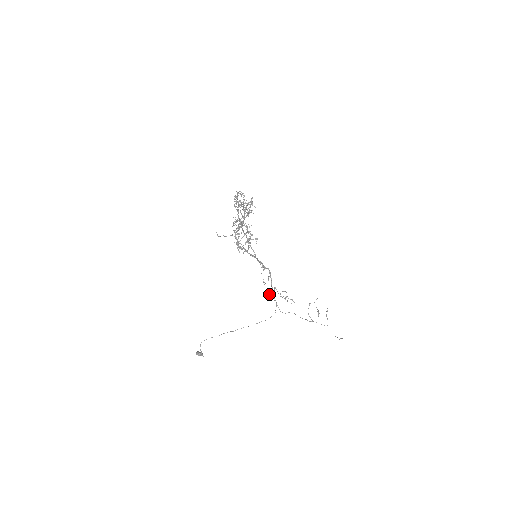
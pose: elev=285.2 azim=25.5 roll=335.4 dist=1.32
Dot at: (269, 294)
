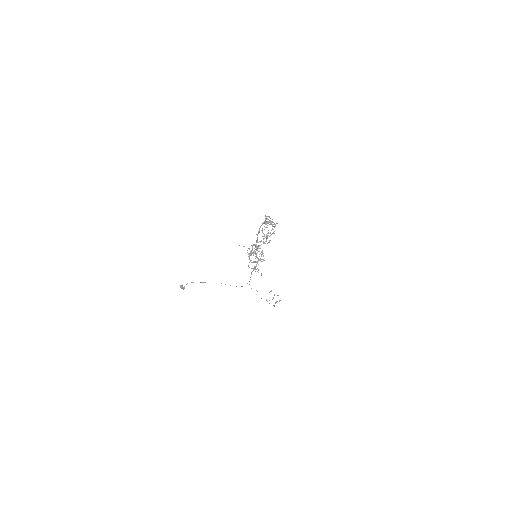
Dot at: occluded
